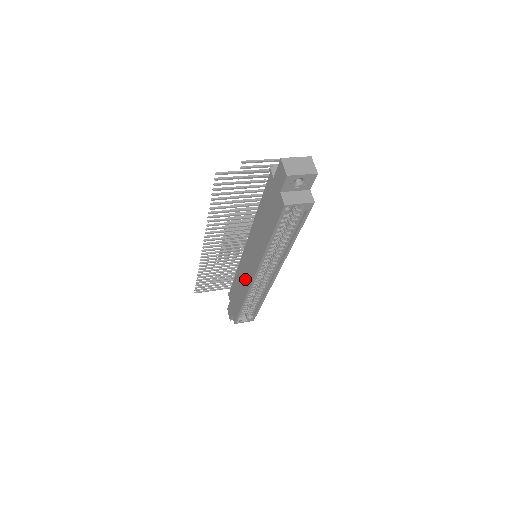
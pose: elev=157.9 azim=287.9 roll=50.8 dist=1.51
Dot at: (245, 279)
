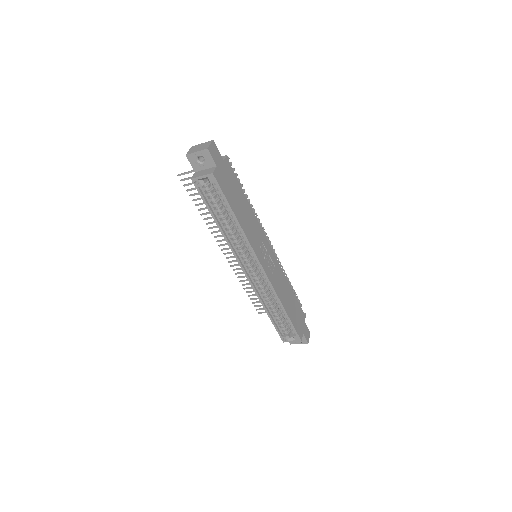
Dot at: occluded
